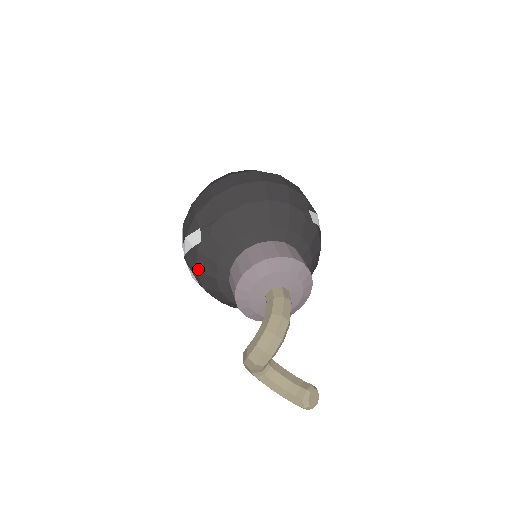
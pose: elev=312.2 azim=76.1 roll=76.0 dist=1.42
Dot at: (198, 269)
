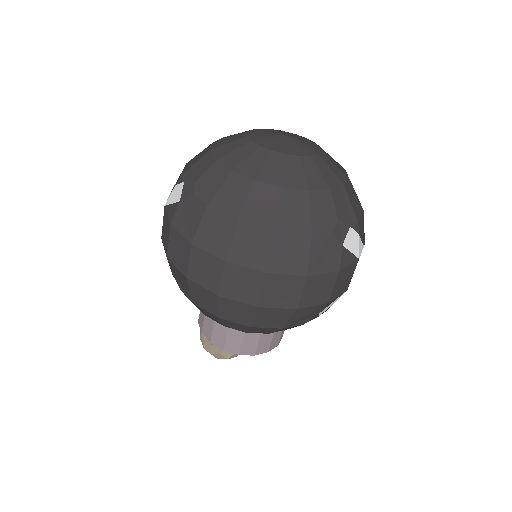
Dot at: occluded
